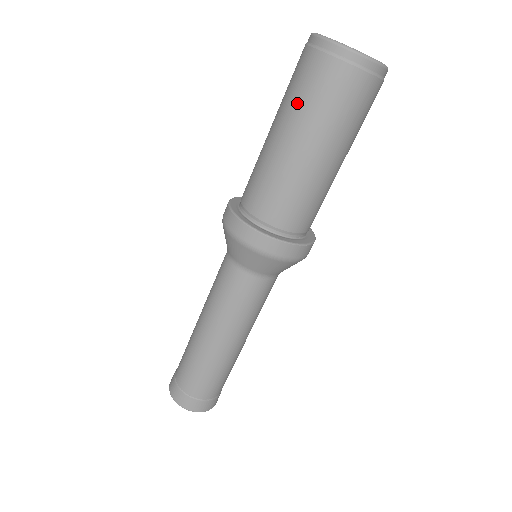
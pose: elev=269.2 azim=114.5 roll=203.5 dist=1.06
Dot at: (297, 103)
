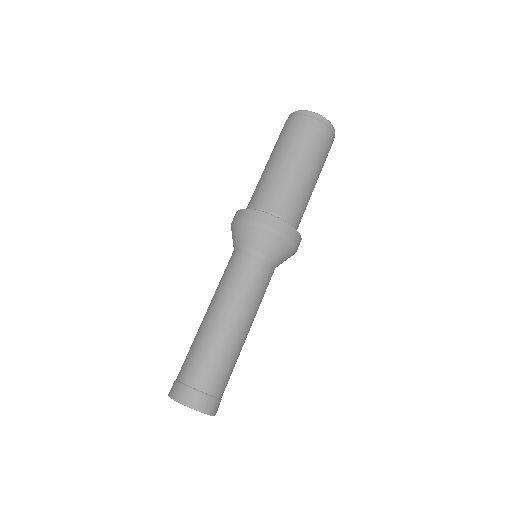
Dot at: (290, 141)
